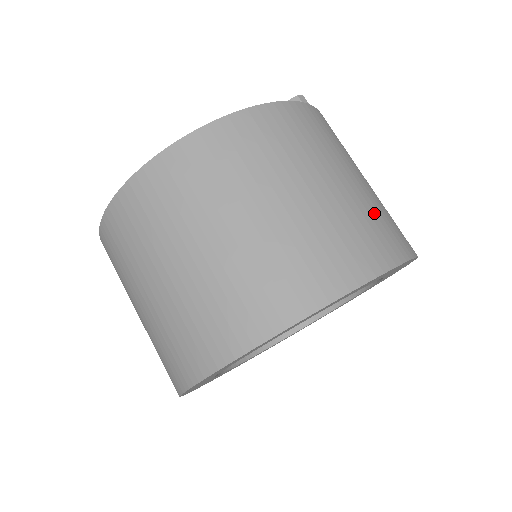
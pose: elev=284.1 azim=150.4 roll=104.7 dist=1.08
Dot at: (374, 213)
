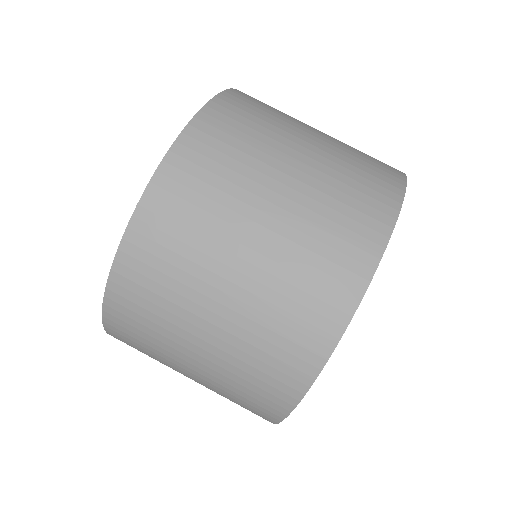
Dot at: occluded
